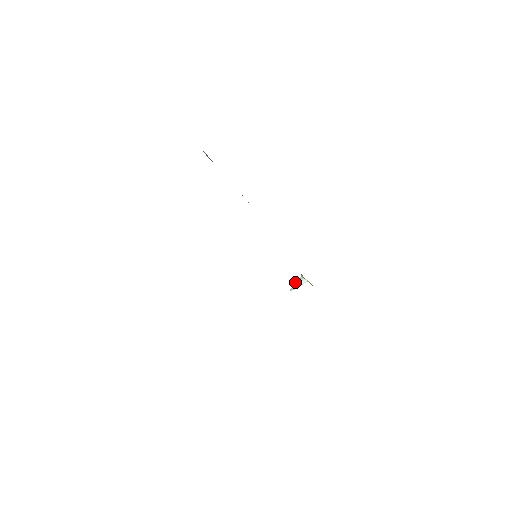
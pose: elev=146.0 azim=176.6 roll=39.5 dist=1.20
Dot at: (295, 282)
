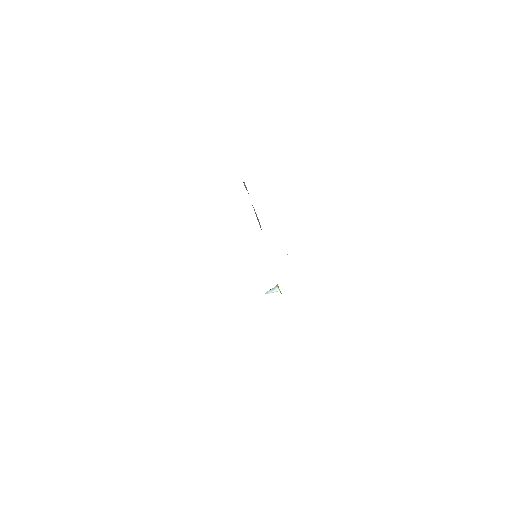
Dot at: (270, 289)
